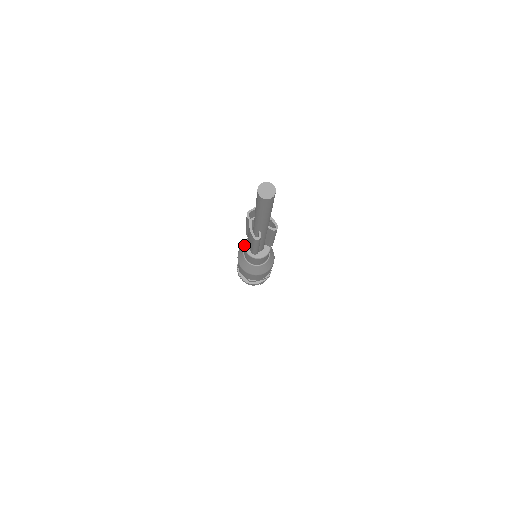
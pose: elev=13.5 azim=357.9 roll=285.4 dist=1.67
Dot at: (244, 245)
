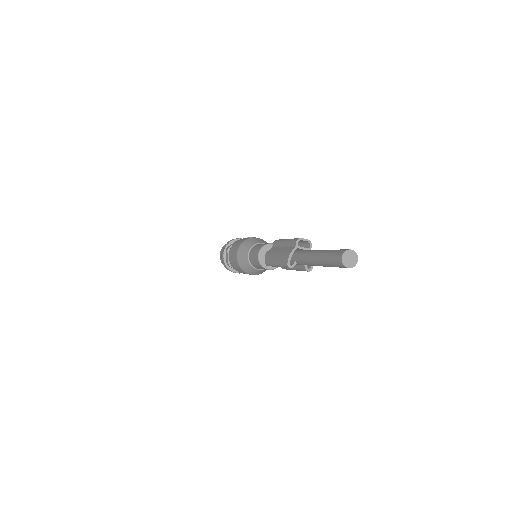
Dot at: (256, 241)
